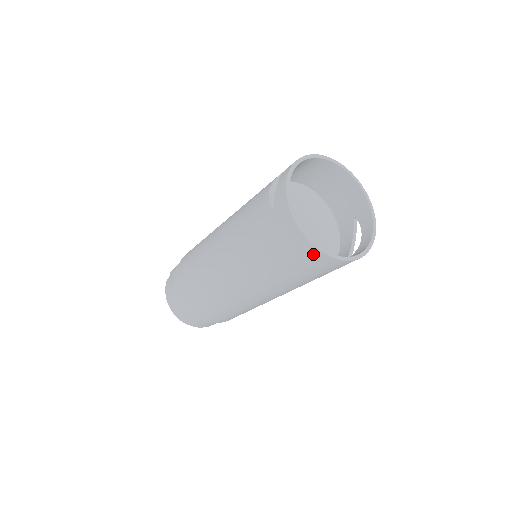
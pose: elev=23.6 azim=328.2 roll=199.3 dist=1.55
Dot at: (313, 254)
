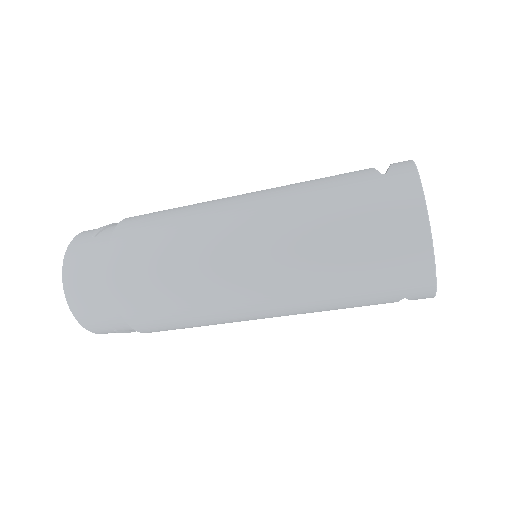
Dot at: (416, 235)
